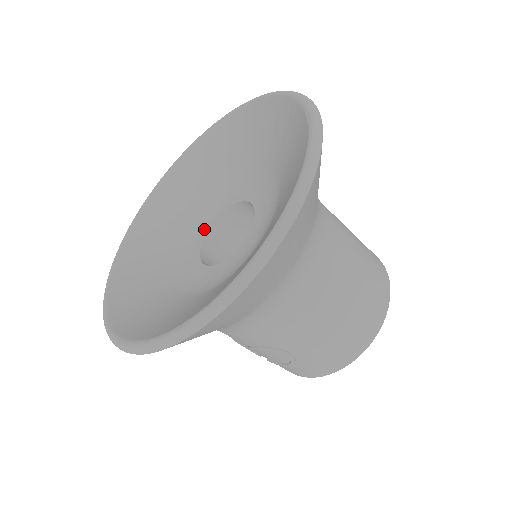
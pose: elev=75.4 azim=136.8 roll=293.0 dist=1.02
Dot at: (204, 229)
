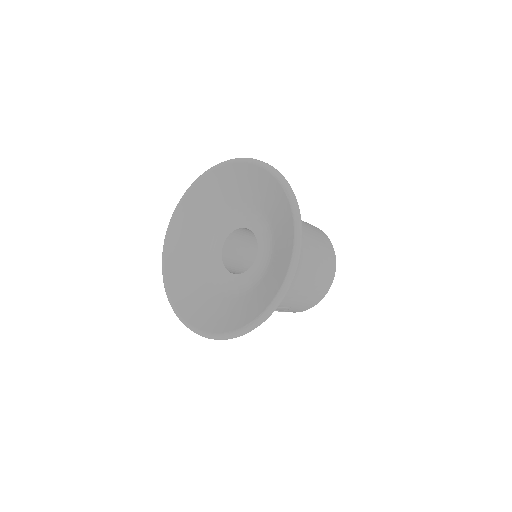
Dot at: (219, 246)
